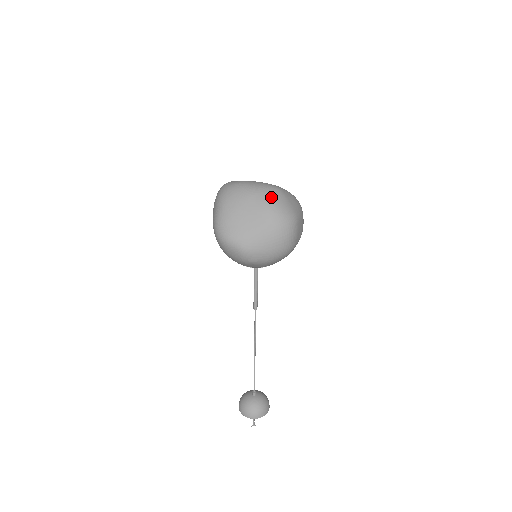
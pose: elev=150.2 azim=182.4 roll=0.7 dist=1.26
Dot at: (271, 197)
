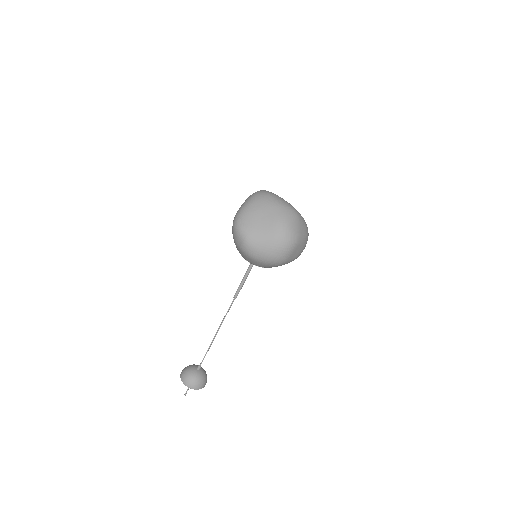
Dot at: (287, 215)
